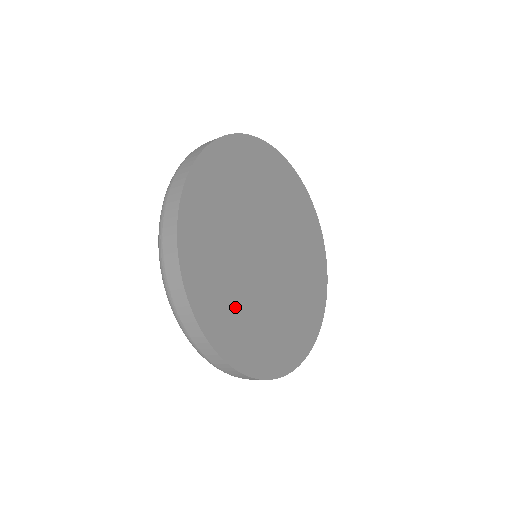
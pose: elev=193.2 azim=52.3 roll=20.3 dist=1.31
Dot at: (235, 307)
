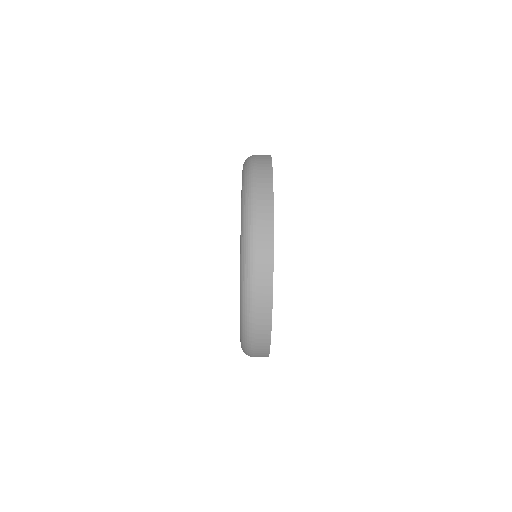
Dot at: occluded
